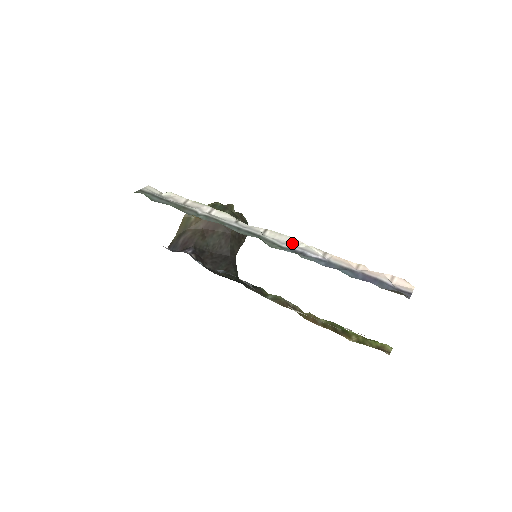
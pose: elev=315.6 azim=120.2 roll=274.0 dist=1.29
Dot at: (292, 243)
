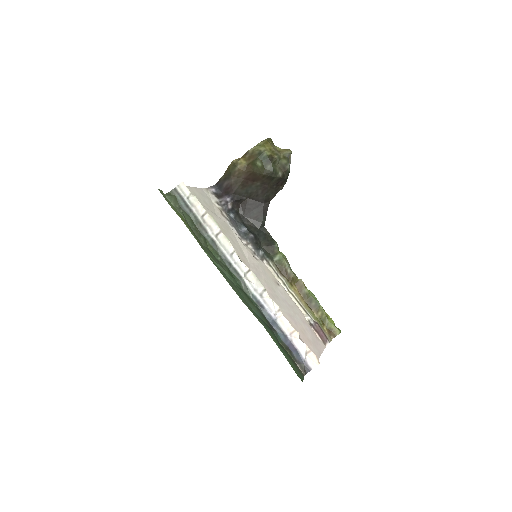
Dot at: (261, 292)
